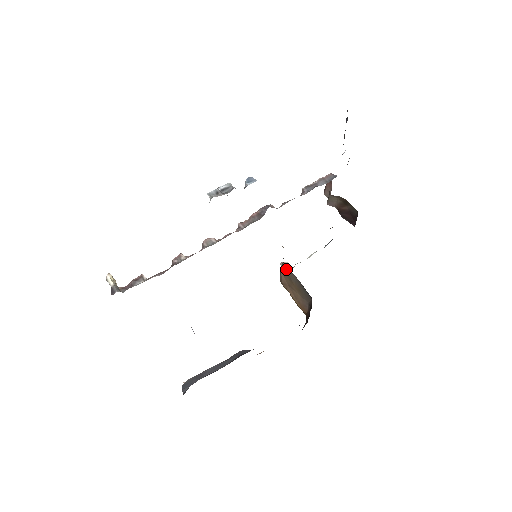
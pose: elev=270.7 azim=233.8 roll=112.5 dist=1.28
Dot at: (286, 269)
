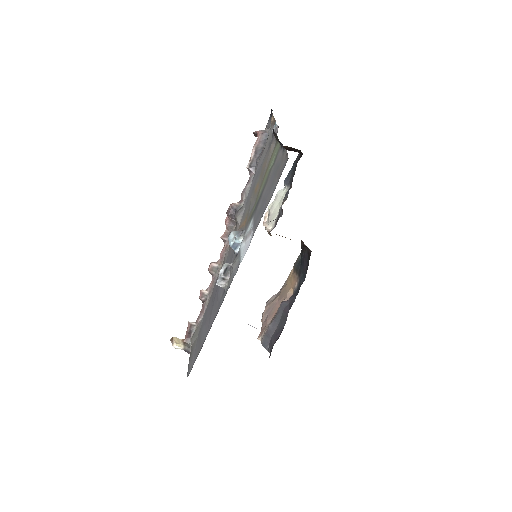
Dot at: occluded
